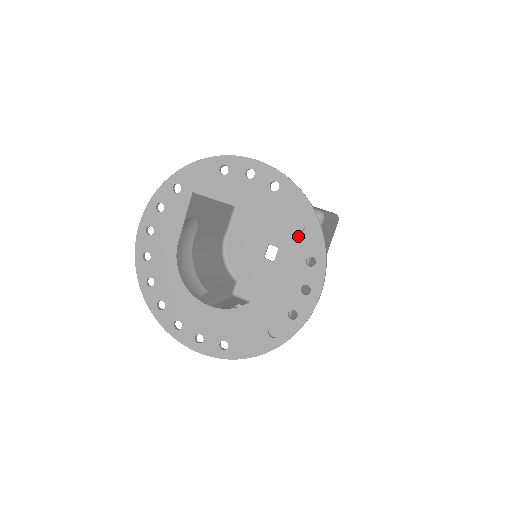
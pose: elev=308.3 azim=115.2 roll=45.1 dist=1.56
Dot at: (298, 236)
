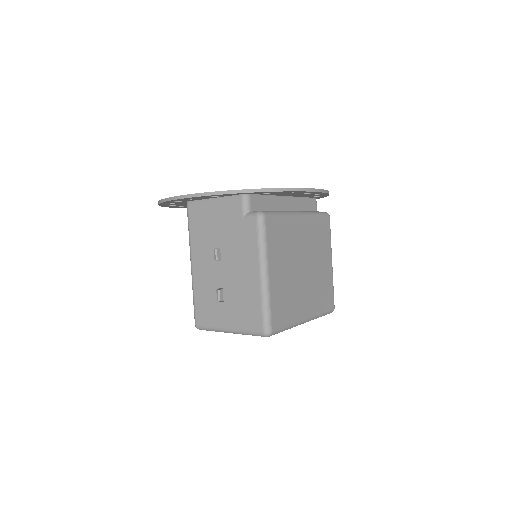
Dot at: occluded
